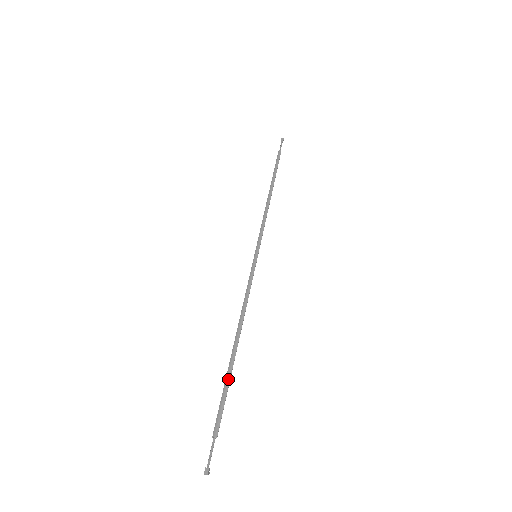
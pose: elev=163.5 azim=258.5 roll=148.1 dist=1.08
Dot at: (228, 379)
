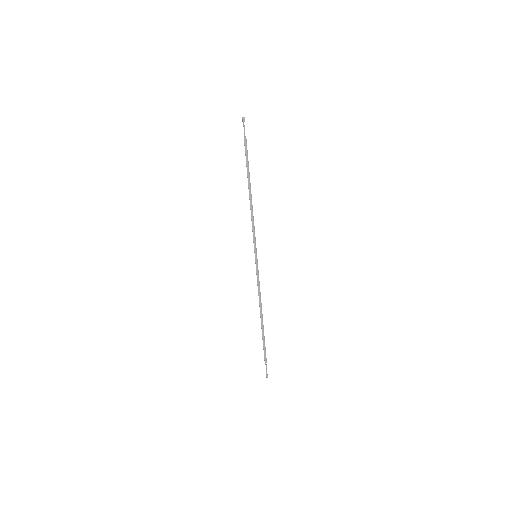
Dot at: (264, 337)
